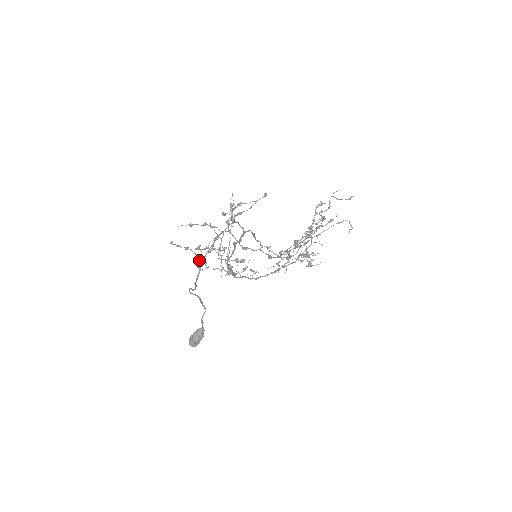
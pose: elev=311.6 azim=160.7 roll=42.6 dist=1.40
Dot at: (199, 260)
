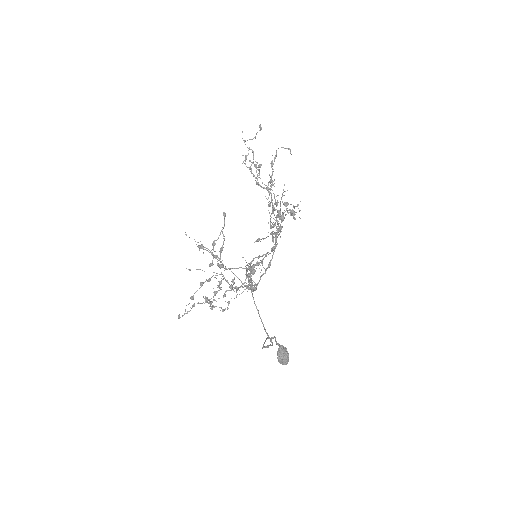
Dot at: (210, 301)
